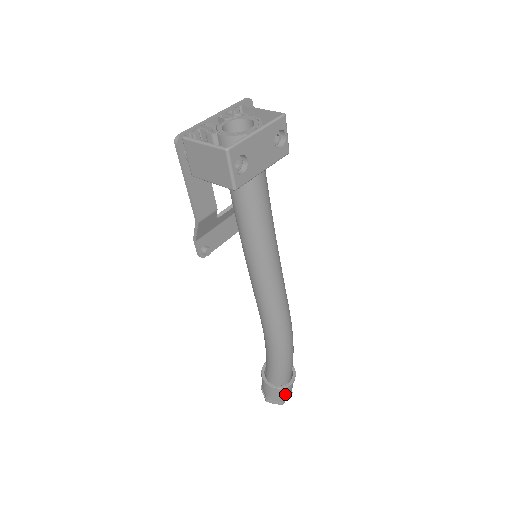
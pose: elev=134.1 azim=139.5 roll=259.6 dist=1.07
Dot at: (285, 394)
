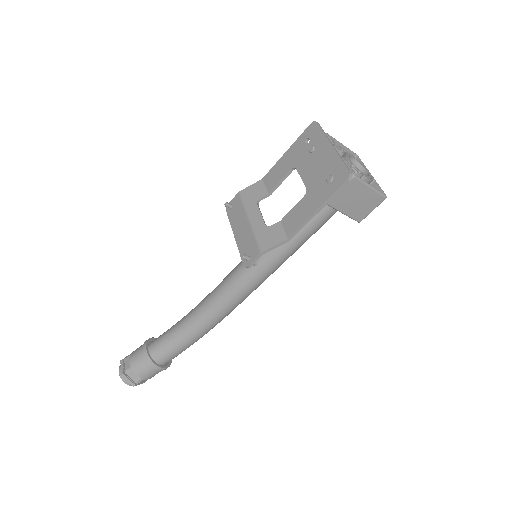
Dot at: occluded
